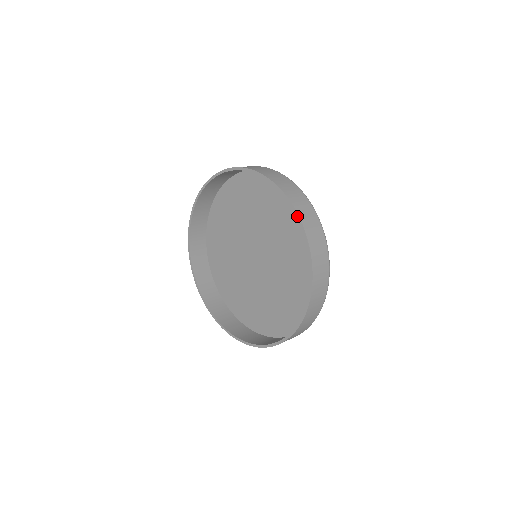
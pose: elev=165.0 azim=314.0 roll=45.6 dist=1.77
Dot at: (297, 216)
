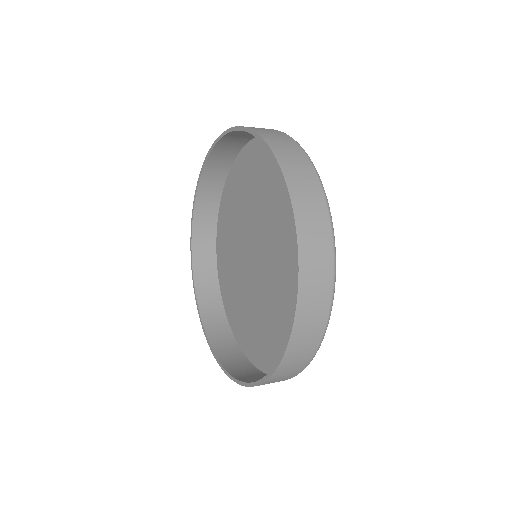
Dot at: (293, 317)
